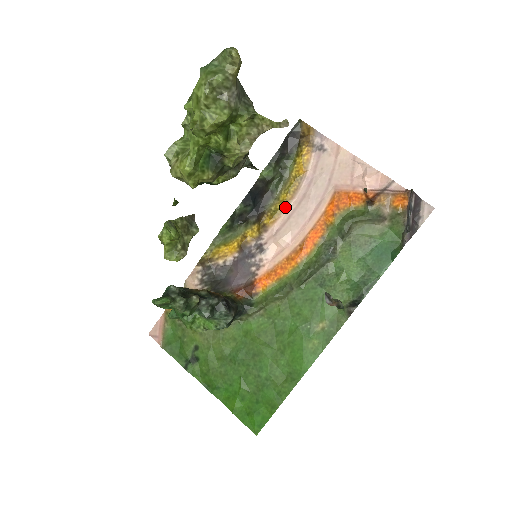
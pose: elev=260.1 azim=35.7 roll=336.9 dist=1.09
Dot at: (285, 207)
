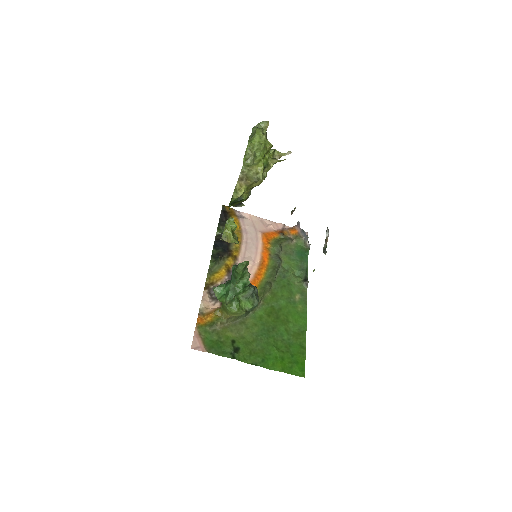
Dot at: (240, 246)
